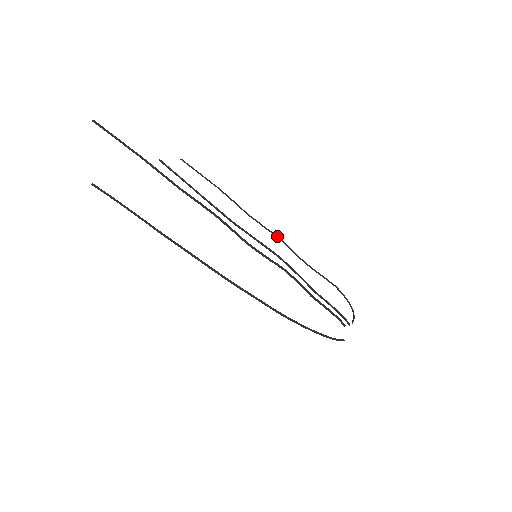
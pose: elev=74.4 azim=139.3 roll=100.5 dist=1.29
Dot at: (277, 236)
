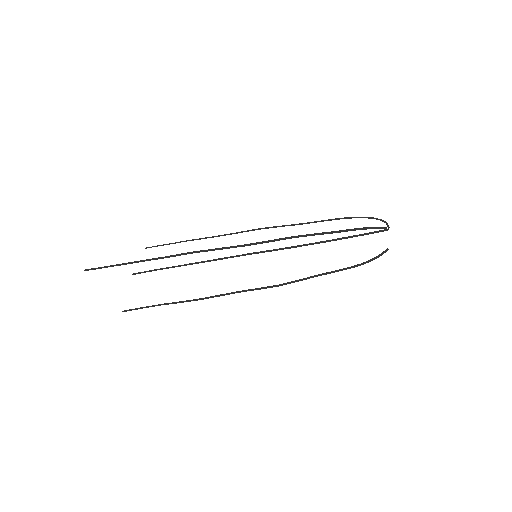
Dot at: (258, 229)
